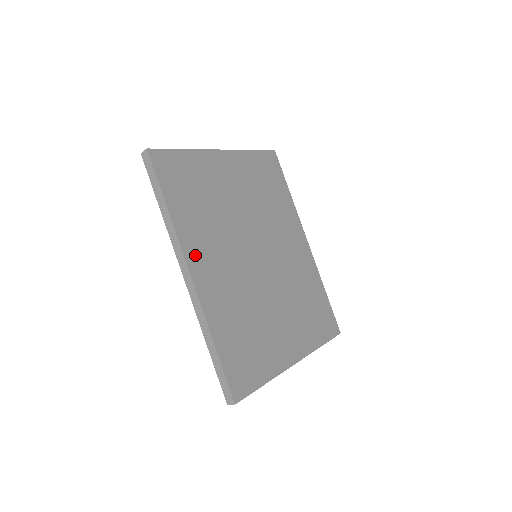
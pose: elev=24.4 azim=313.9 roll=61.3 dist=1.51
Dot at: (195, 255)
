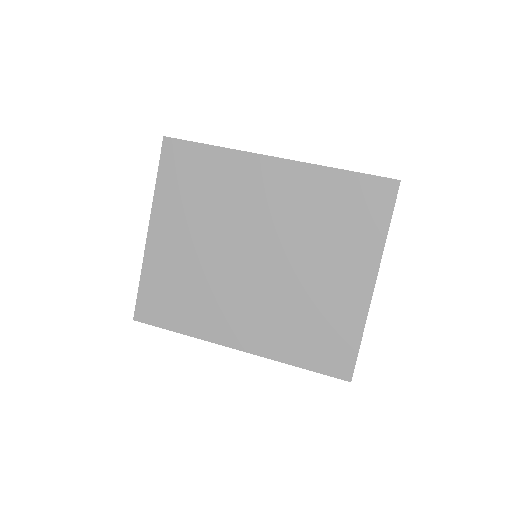
Dot at: (224, 333)
